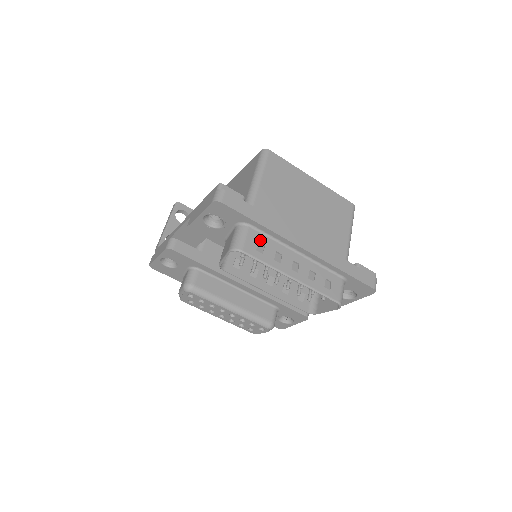
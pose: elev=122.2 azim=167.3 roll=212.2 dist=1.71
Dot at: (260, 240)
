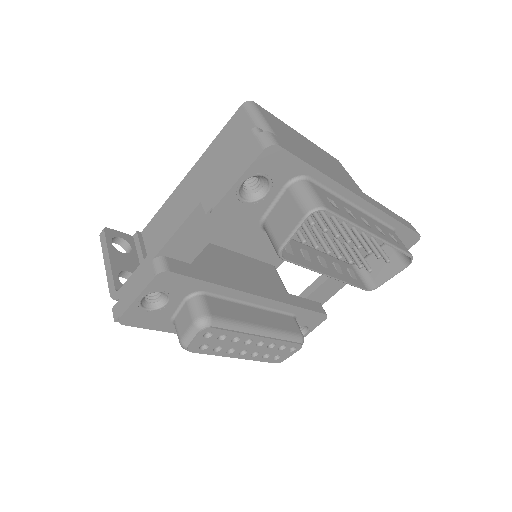
Dot at: (326, 195)
